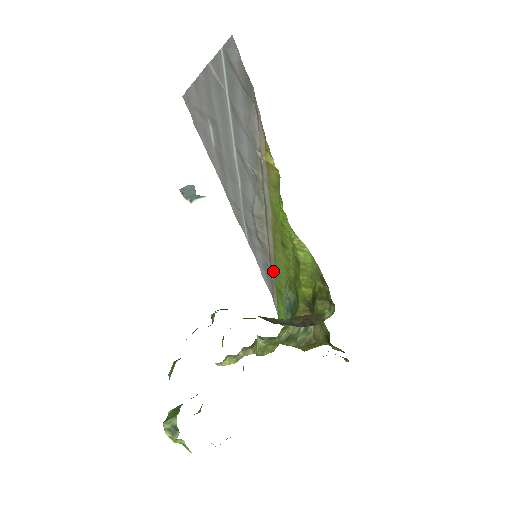
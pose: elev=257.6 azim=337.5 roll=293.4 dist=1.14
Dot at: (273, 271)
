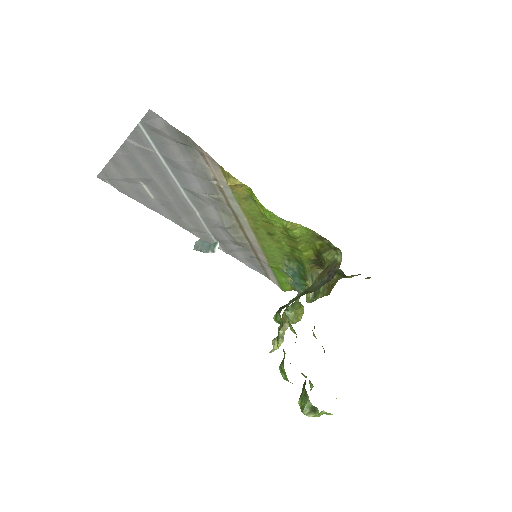
Dot at: (262, 258)
